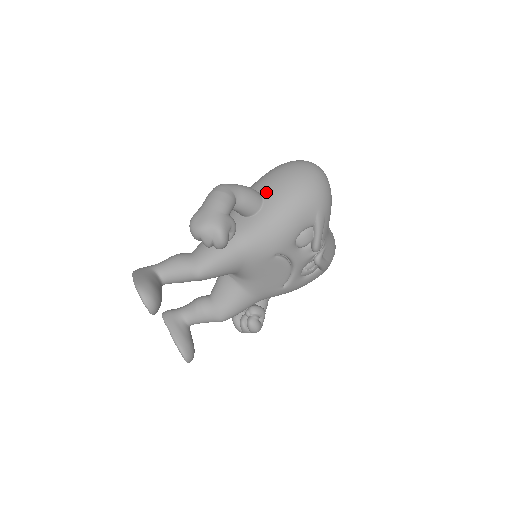
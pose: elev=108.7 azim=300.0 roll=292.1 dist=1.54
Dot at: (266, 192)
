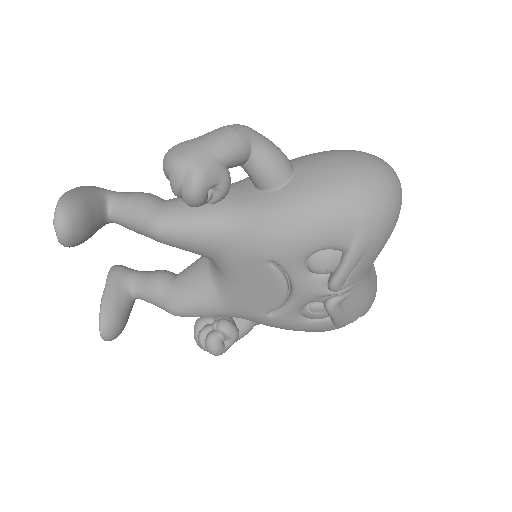
Dot at: (302, 170)
